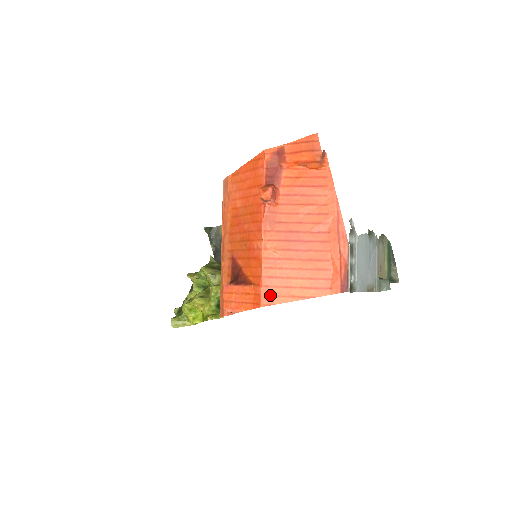
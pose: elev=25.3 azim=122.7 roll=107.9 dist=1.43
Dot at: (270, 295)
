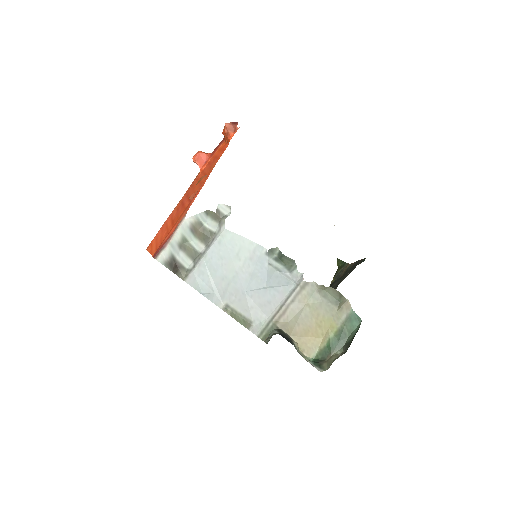
Dot at: (152, 242)
